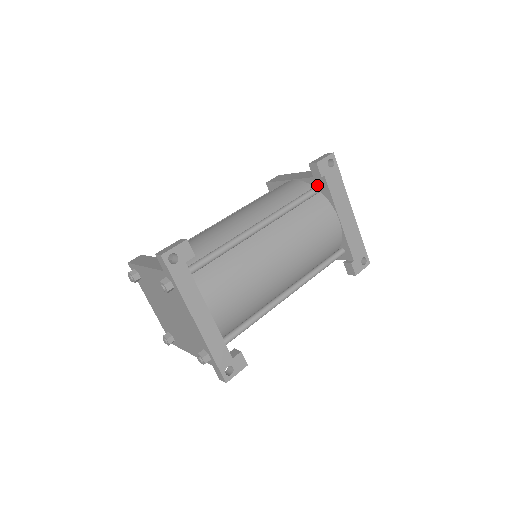
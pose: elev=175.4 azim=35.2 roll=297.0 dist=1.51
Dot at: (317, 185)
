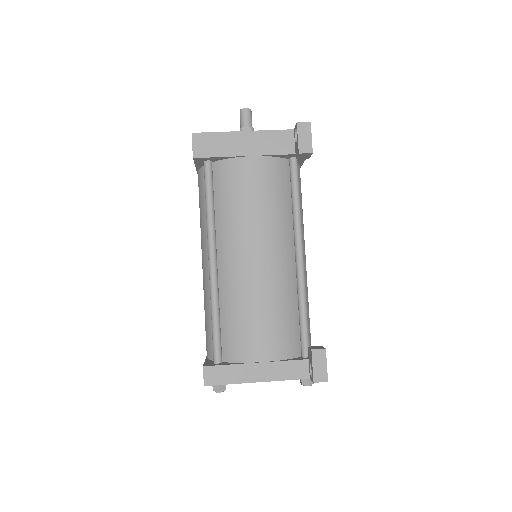
Dot at: (294, 160)
